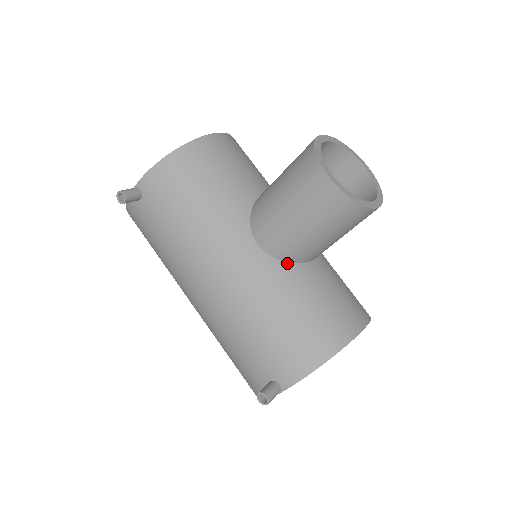
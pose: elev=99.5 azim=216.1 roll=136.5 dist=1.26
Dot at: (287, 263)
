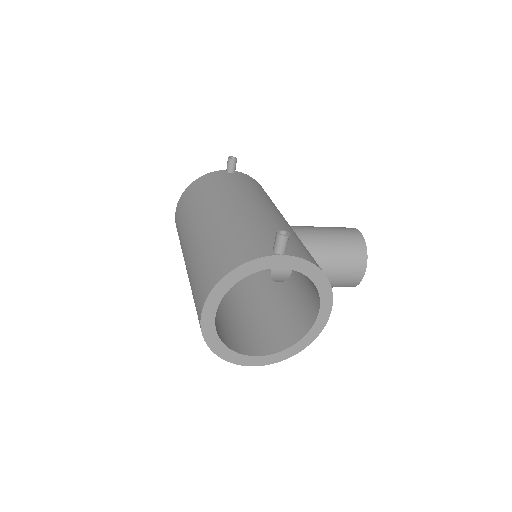
Dot at: occluded
